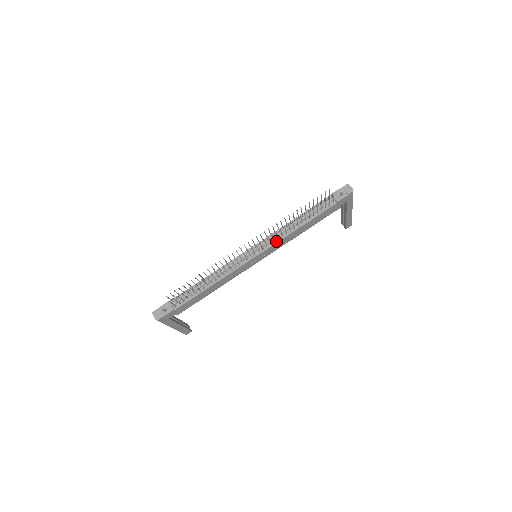
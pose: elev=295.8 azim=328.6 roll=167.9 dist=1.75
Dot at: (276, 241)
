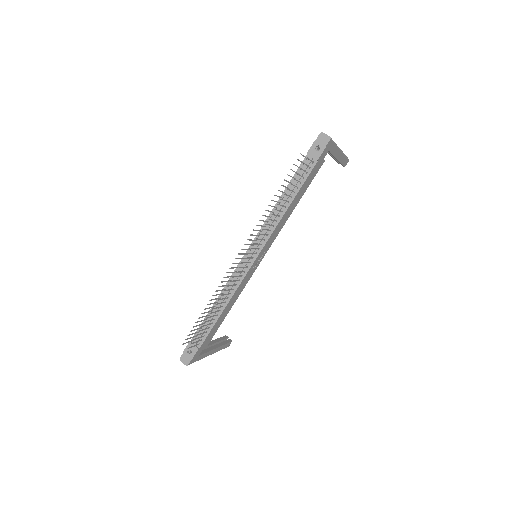
Dot at: (269, 234)
